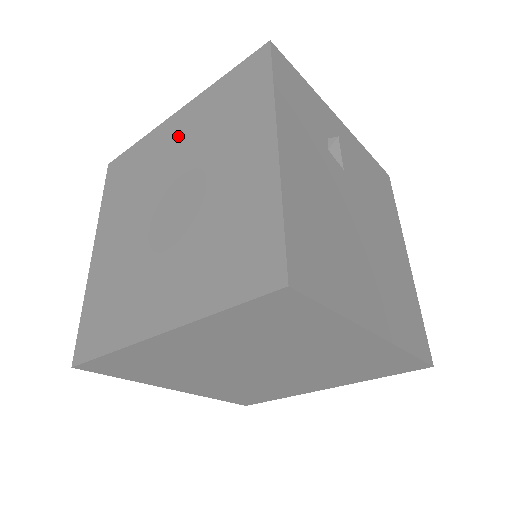
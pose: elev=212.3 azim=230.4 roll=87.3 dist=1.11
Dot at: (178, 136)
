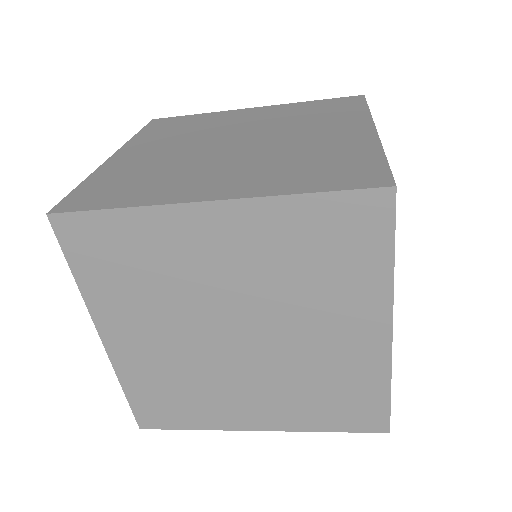
Dot at: (225, 250)
